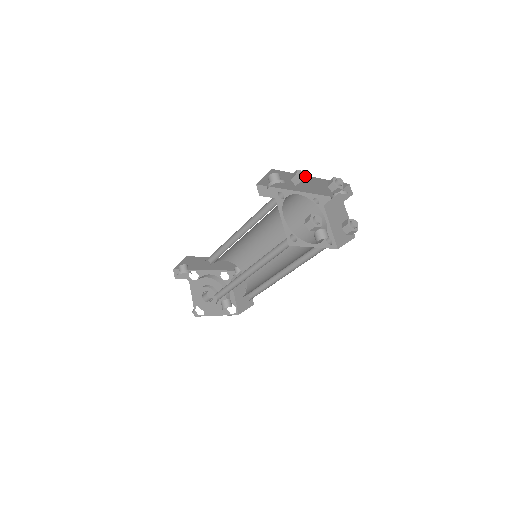
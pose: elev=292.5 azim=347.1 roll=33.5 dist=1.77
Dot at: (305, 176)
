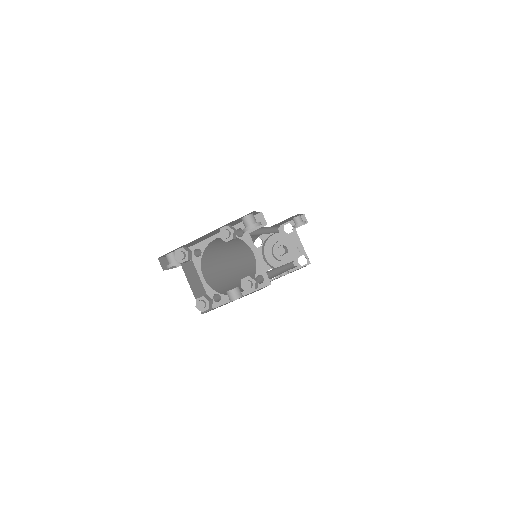
Dot at: (181, 258)
